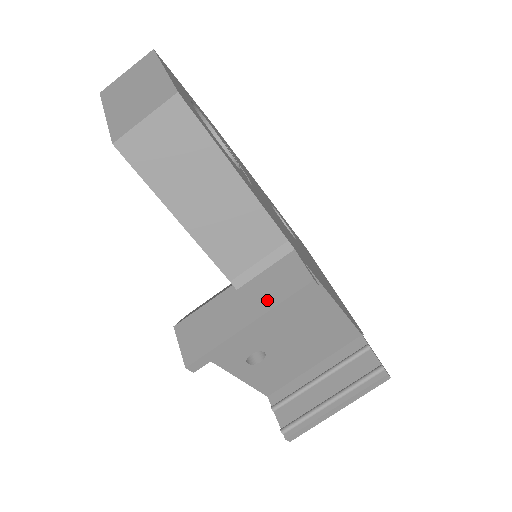
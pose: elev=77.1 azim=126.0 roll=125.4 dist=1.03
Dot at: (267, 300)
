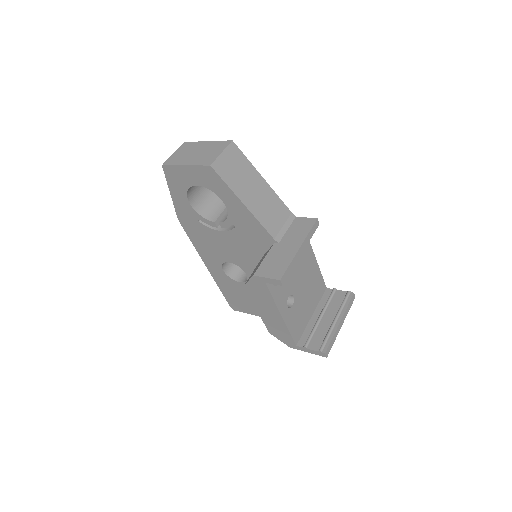
Dot at: (301, 236)
